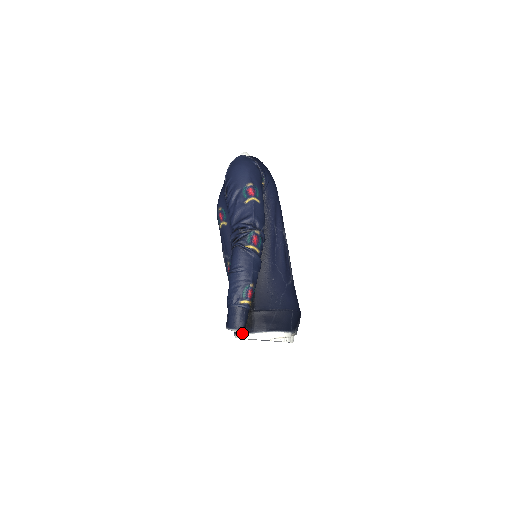
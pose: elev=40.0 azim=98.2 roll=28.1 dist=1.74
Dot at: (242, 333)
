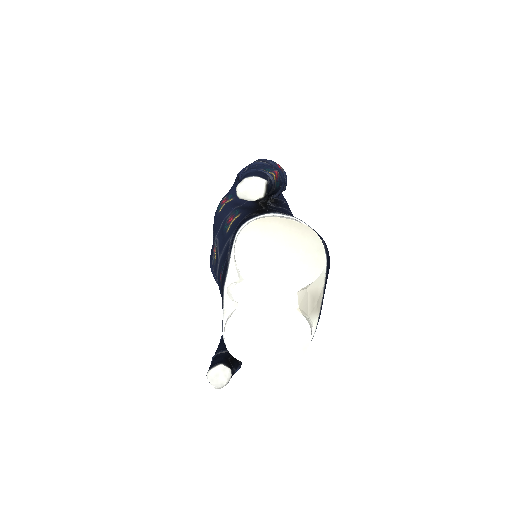
Dot at: (255, 216)
